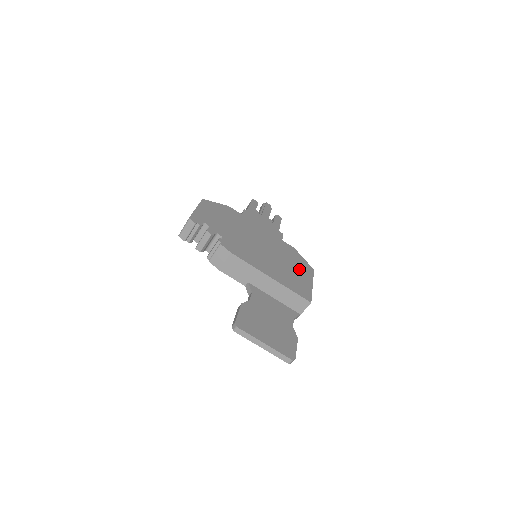
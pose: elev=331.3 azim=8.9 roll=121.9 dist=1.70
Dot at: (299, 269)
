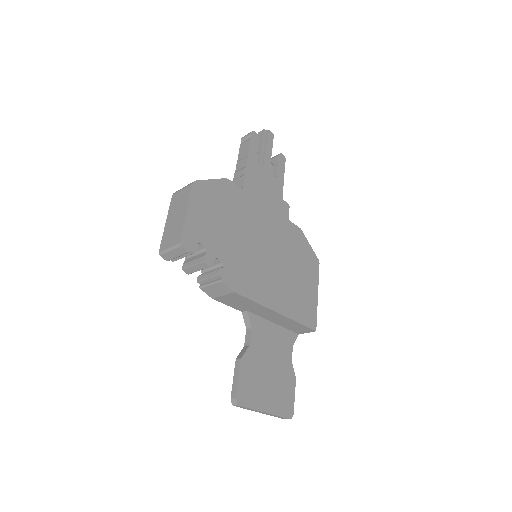
Dot at: (305, 272)
